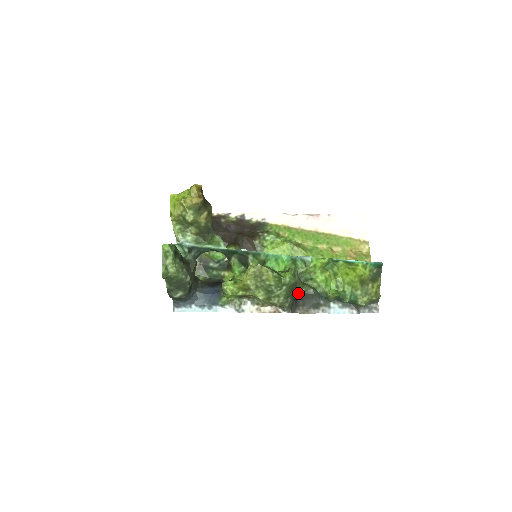
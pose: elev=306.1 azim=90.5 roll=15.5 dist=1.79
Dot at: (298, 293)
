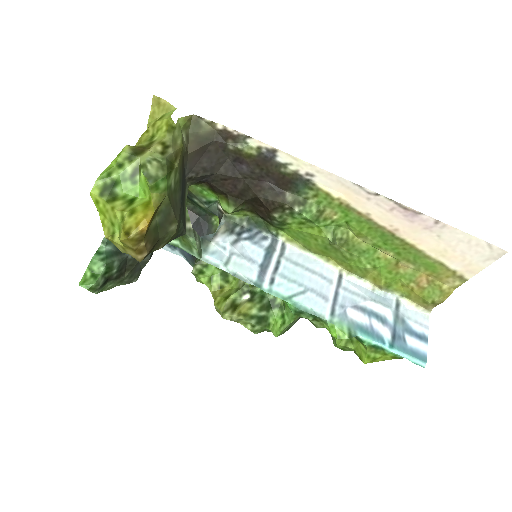
Dot at: occluded
